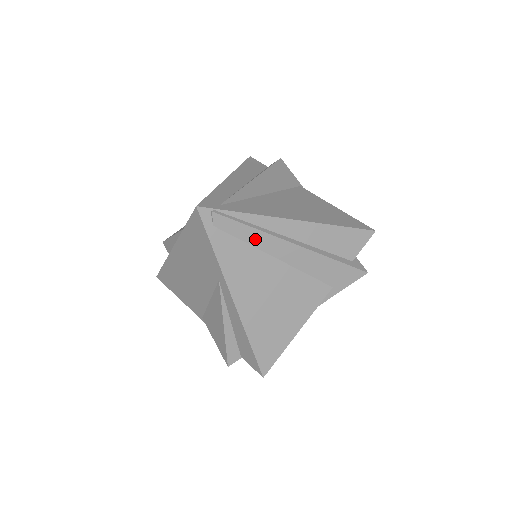
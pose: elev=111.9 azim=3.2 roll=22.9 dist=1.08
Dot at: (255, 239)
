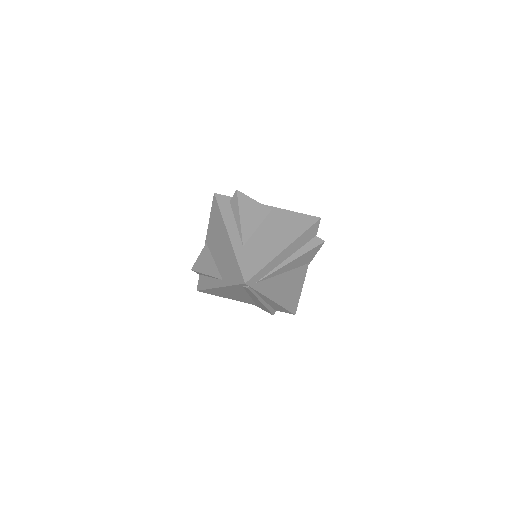
Dot at: (251, 294)
